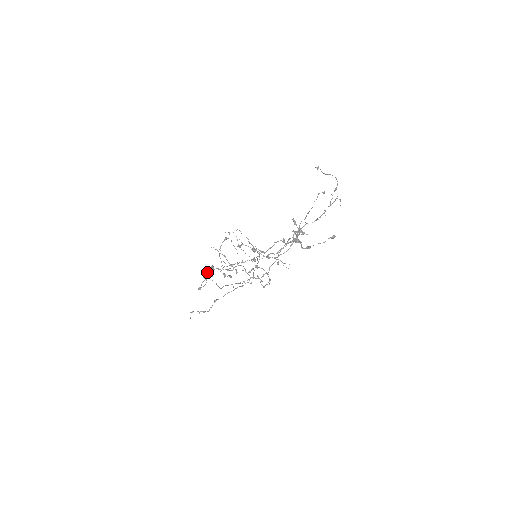
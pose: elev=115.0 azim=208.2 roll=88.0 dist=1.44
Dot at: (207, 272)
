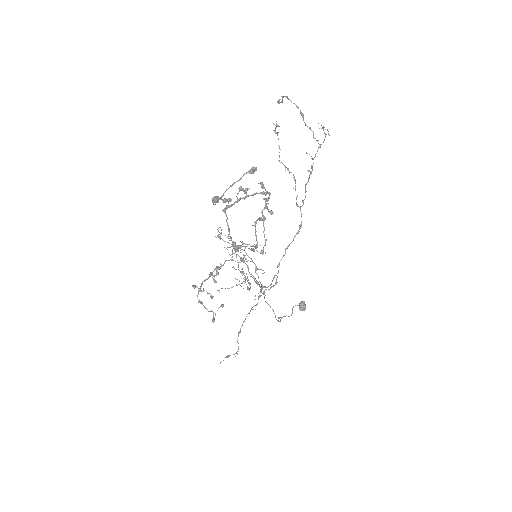
Dot at: (210, 296)
